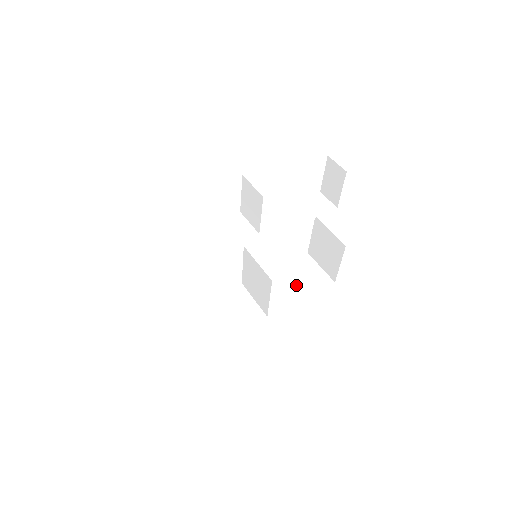
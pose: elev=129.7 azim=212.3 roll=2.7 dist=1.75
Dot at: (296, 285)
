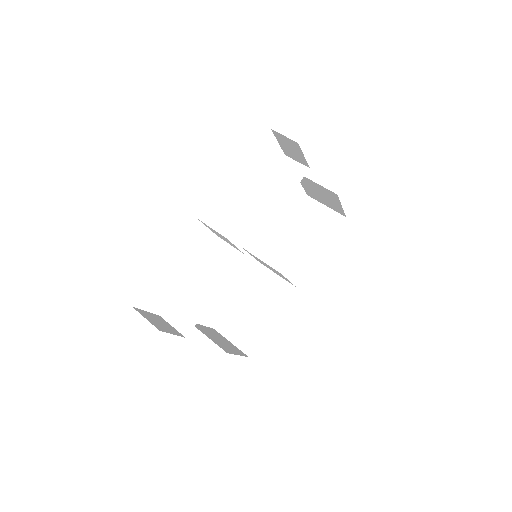
Dot at: (310, 240)
